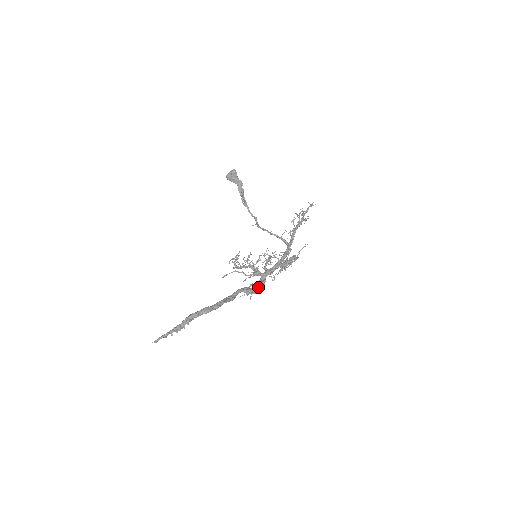
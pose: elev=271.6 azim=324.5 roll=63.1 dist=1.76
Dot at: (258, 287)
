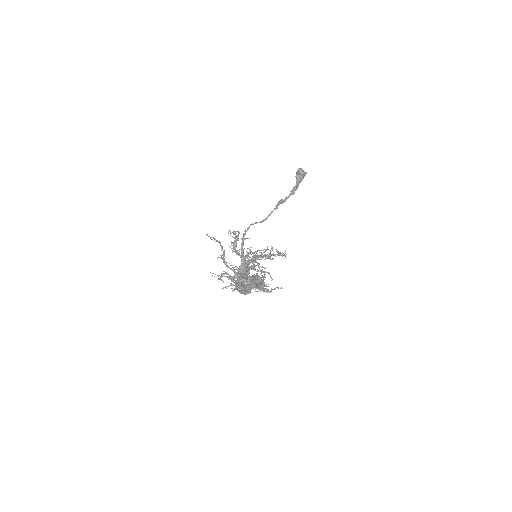
Dot at: occluded
